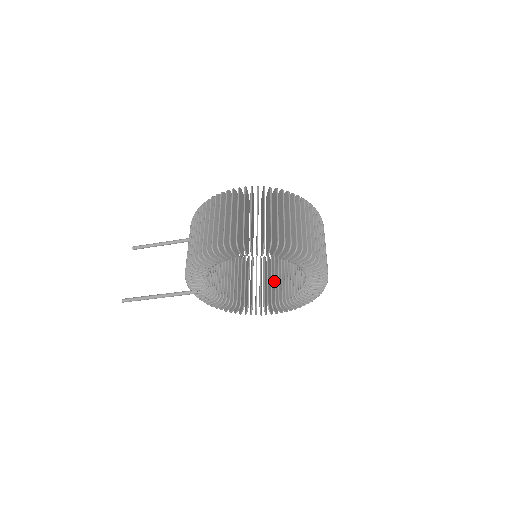
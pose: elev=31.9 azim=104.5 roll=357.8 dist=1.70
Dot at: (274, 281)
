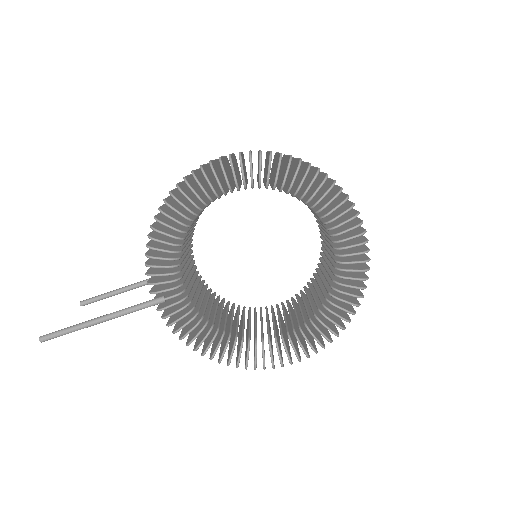
Dot at: (289, 315)
